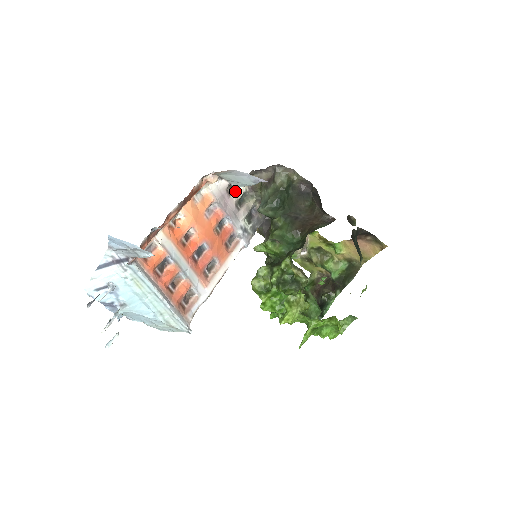
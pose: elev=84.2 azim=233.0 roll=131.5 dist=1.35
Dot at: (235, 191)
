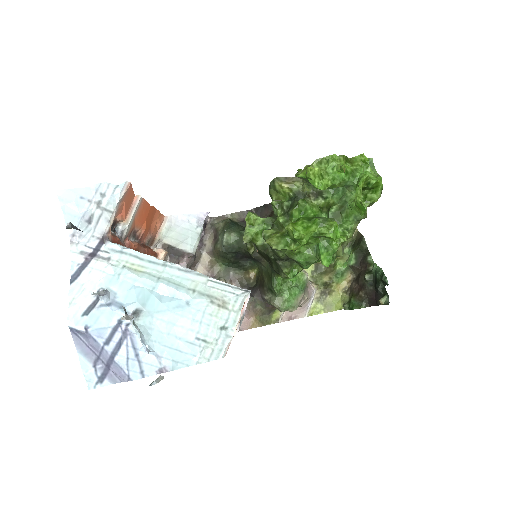
Dot at: occluded
